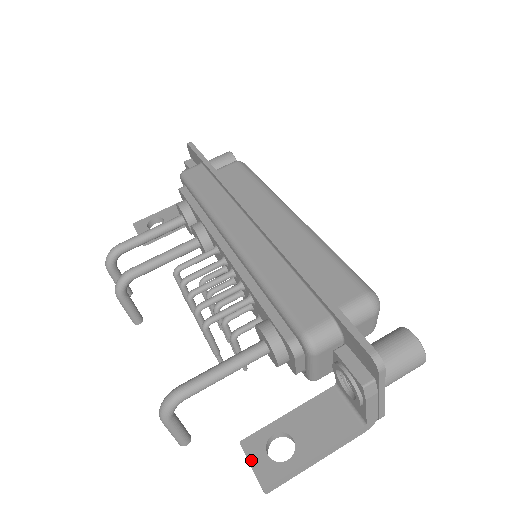
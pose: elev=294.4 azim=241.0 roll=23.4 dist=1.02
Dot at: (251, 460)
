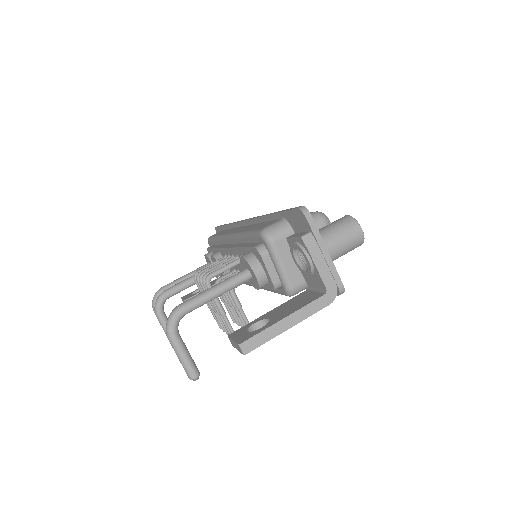
Dot at: (234, 338)
